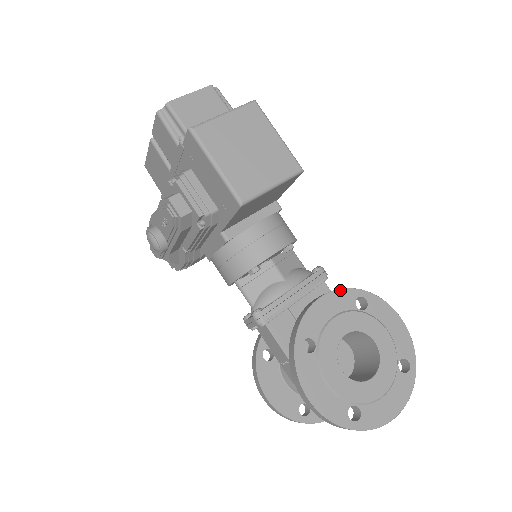
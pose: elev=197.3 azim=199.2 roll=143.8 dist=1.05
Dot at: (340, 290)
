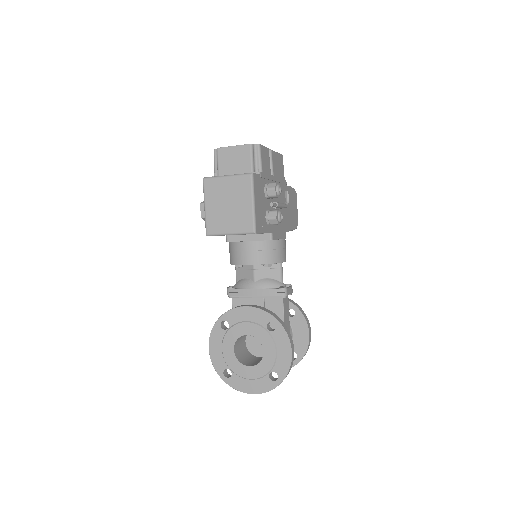
Dot at: (262, 311)
